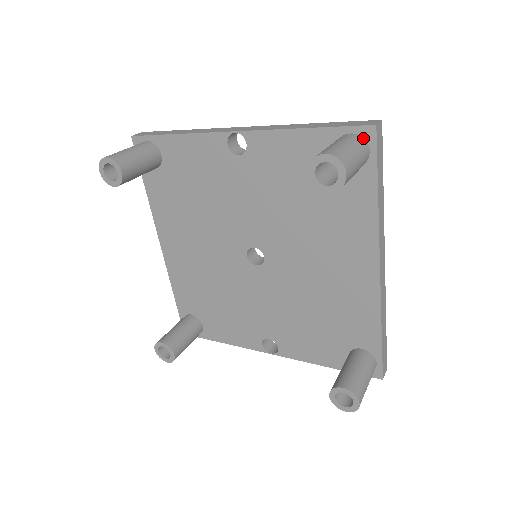
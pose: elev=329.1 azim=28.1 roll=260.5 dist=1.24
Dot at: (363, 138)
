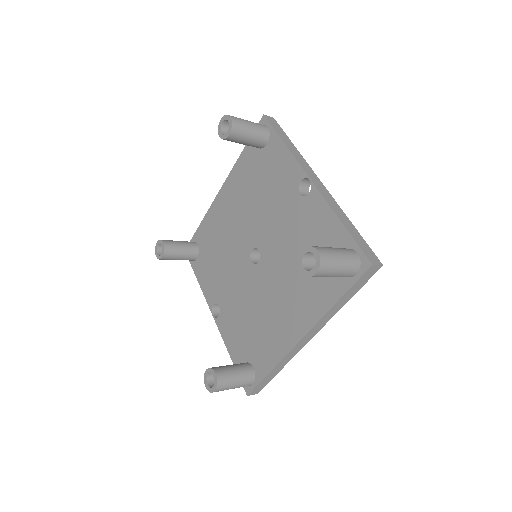
Dot at: (360, 263)
